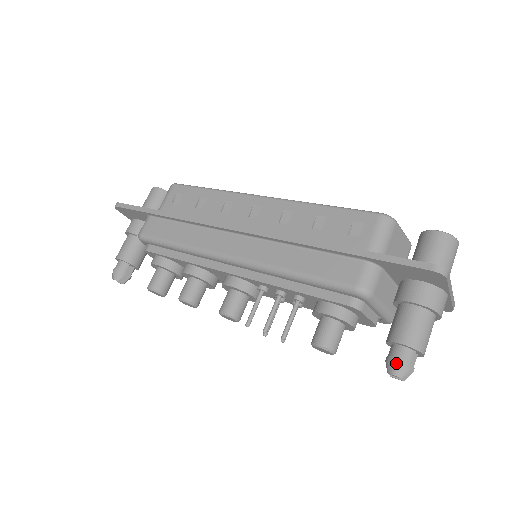
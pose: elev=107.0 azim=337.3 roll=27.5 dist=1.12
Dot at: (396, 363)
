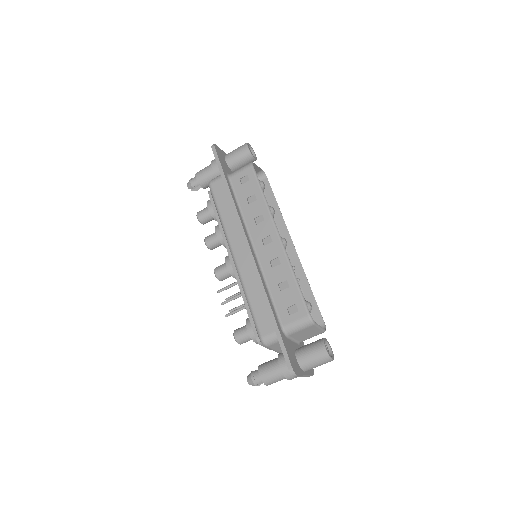
Dot at: (251, 379)
